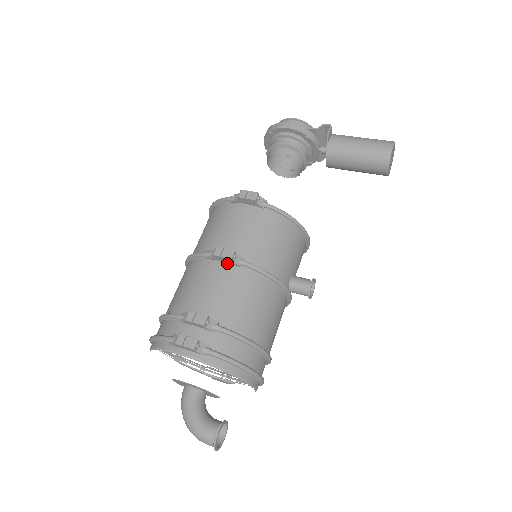
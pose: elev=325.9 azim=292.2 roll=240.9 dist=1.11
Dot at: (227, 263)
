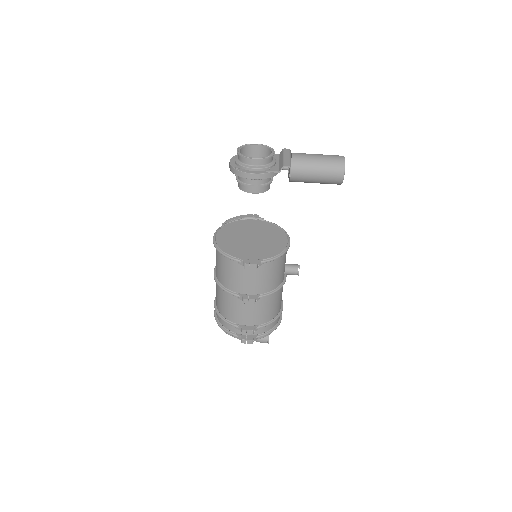
Dot at: occluded
